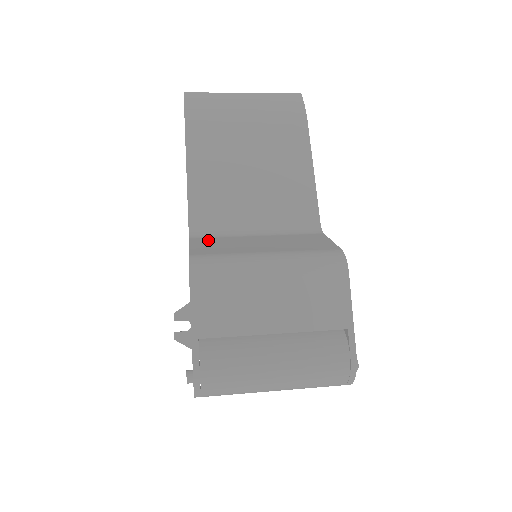
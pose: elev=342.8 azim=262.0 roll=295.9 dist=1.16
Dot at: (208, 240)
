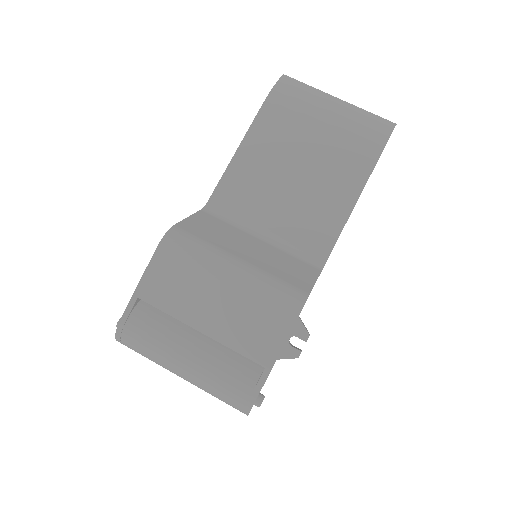
Dot at: (212, 220)
